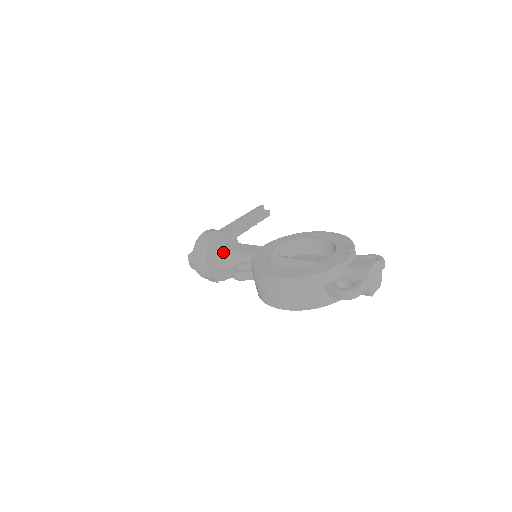
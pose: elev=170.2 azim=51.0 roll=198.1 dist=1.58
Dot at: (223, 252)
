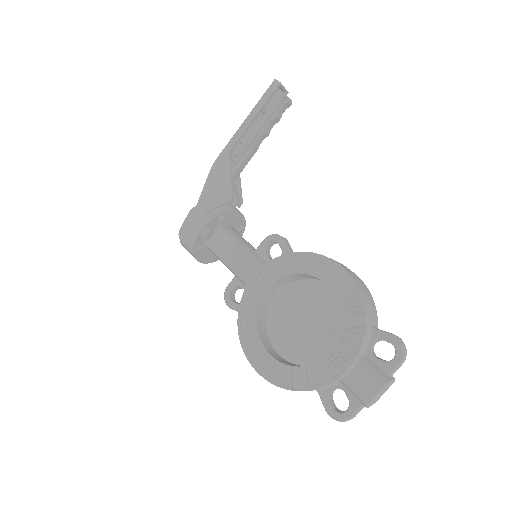
Dot at: (214, 254)
